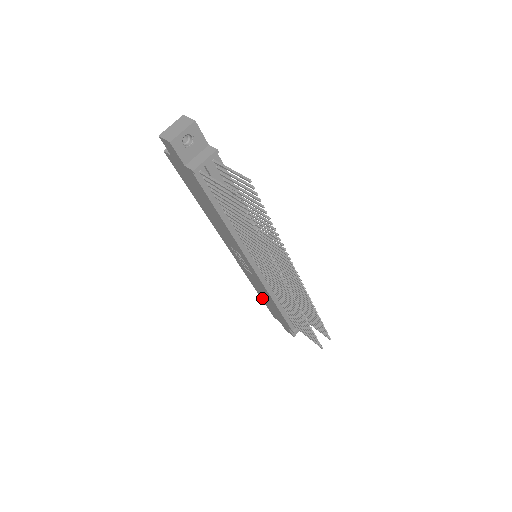
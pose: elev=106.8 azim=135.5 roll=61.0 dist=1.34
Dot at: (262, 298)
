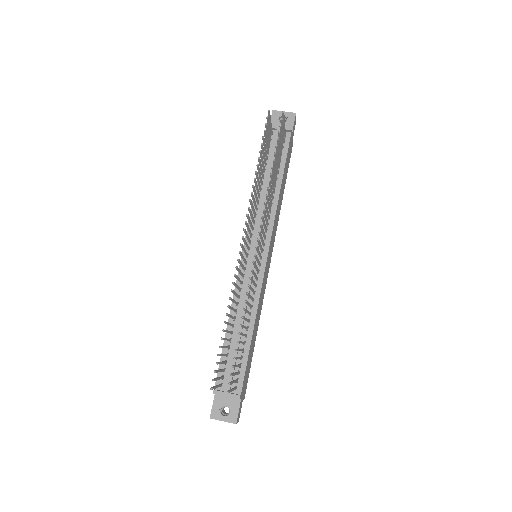
Dot at: occluded
